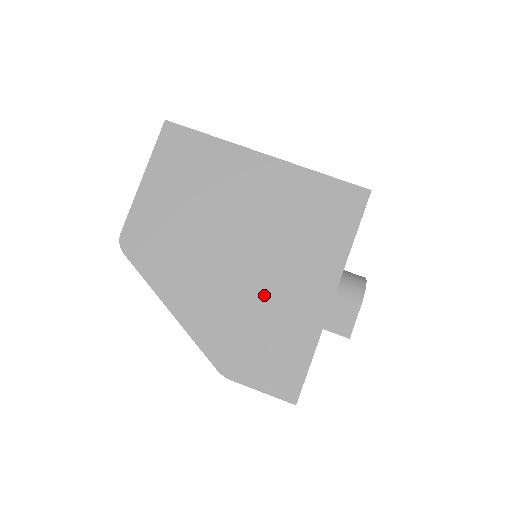
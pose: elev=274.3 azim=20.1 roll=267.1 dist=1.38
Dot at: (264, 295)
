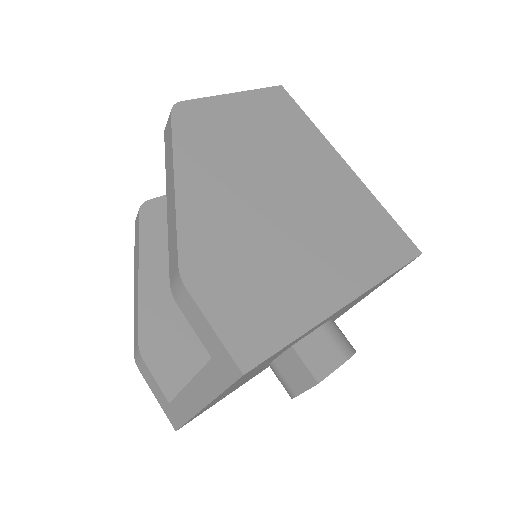
Dot at: (281, 246)
